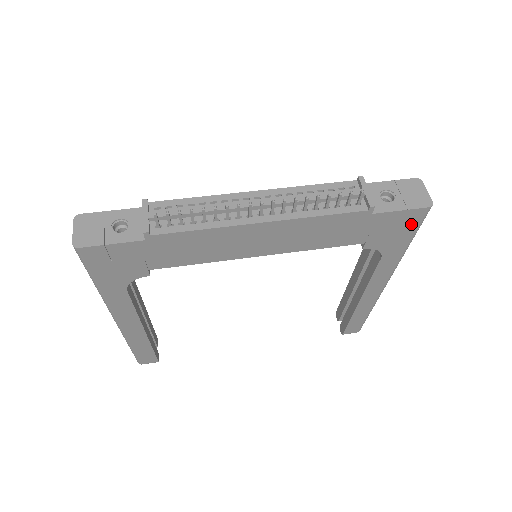
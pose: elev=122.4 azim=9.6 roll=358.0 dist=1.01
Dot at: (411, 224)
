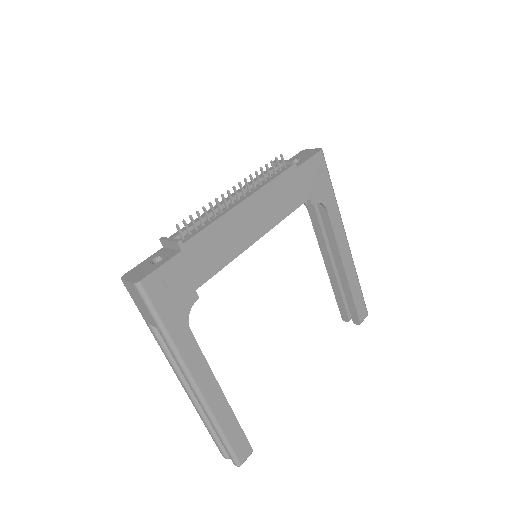
Dot at: (322, 169)
